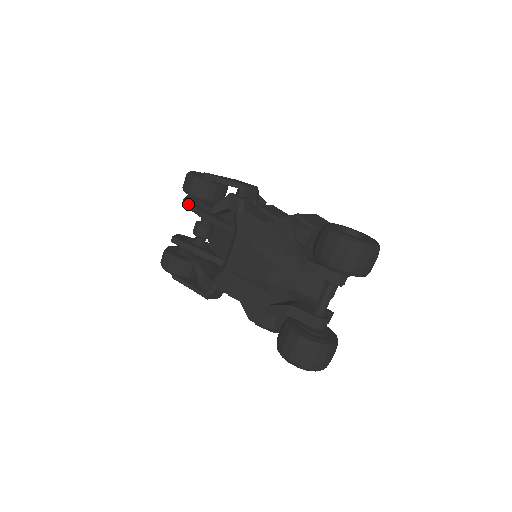
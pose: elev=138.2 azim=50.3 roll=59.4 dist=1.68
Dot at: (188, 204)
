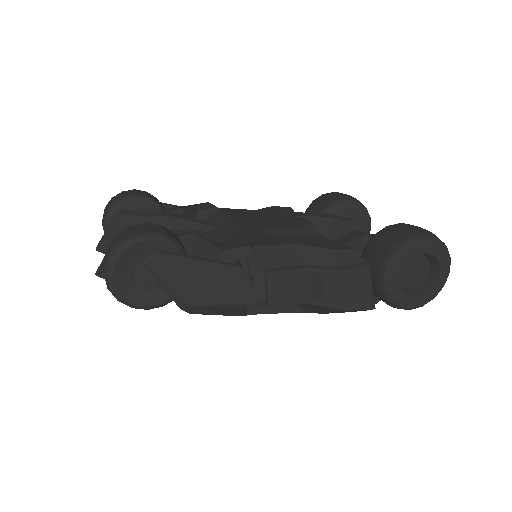
Dot at: (131, 211)
